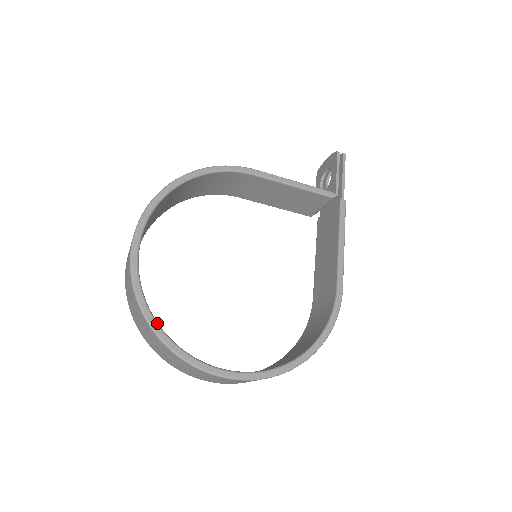
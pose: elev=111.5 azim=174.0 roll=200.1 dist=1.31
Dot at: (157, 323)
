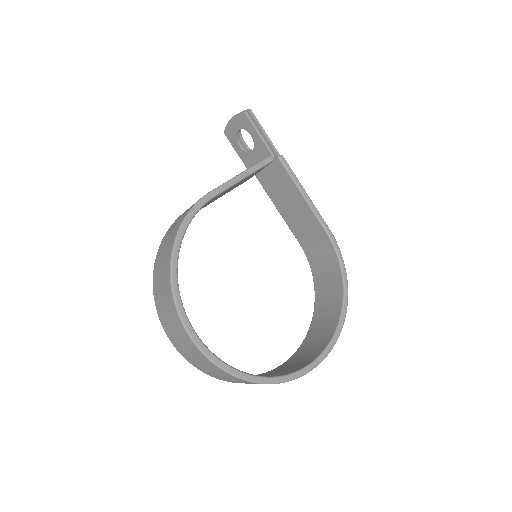
Dot at: (260, 377)
